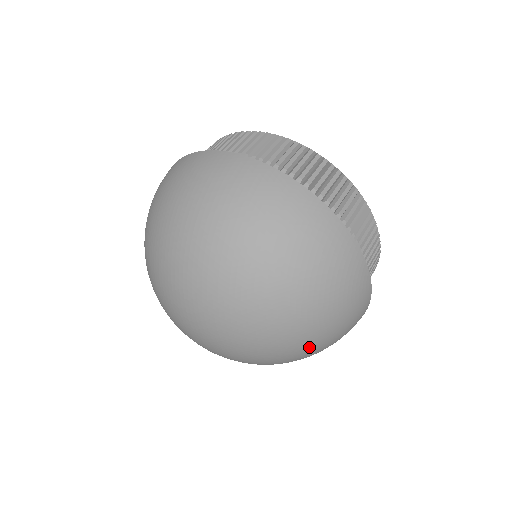
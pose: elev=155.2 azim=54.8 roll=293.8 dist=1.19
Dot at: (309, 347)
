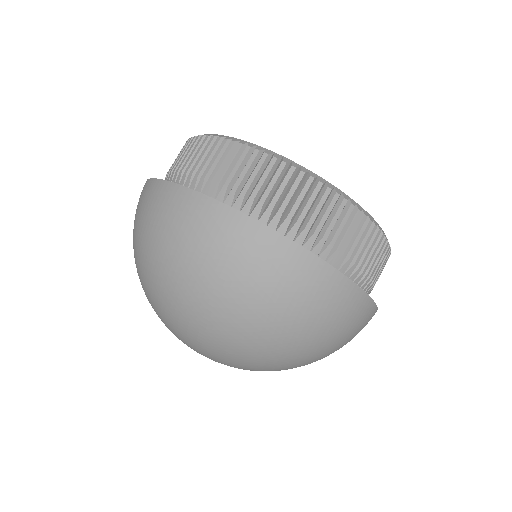
Dot at: occluded
